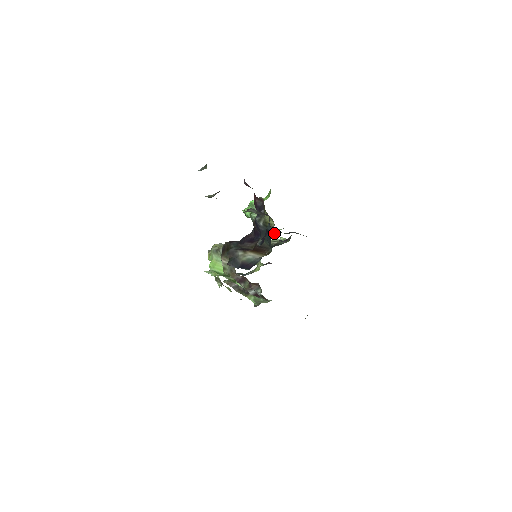
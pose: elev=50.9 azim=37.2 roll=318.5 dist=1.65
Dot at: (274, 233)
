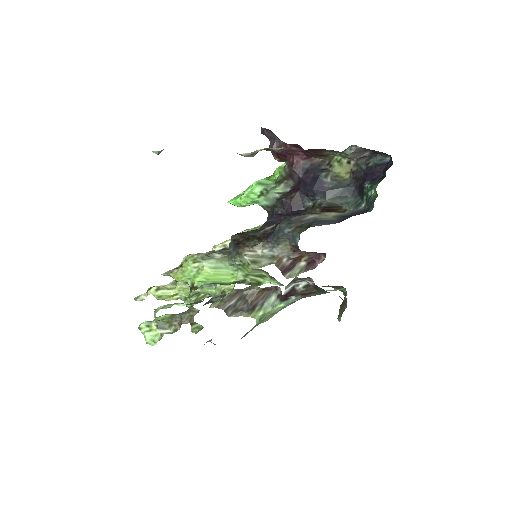
Dot at: occluded
